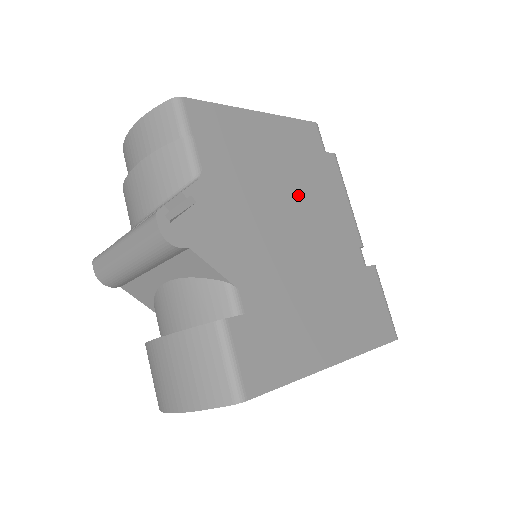
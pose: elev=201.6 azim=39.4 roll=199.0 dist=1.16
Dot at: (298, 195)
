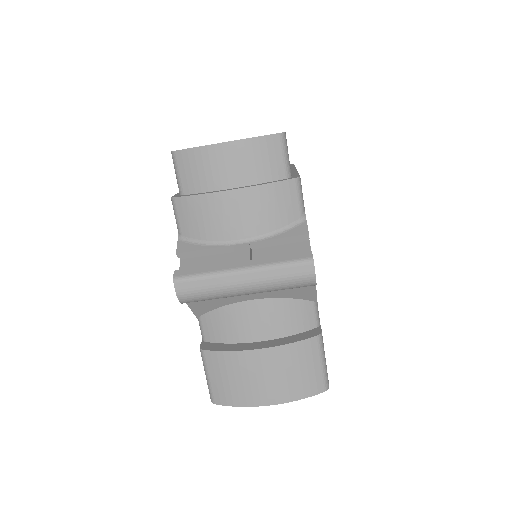
Dot at: occluded
